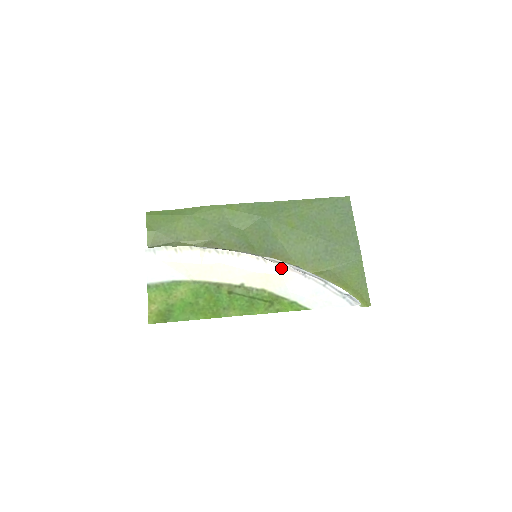
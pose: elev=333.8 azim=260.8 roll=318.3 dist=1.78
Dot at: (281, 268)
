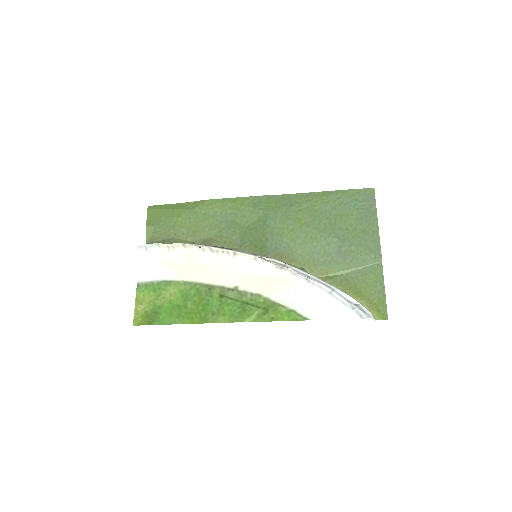
Dot at: (281, 271)
